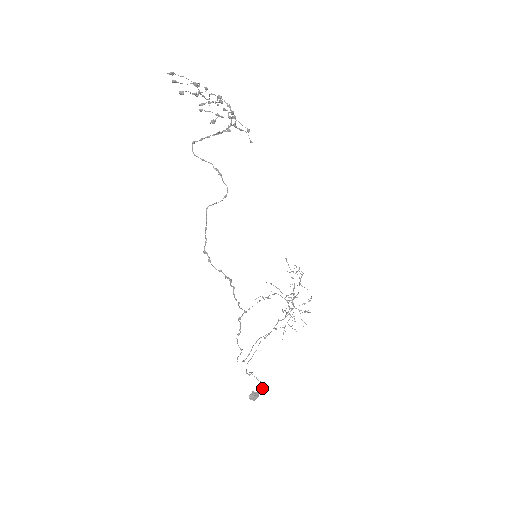
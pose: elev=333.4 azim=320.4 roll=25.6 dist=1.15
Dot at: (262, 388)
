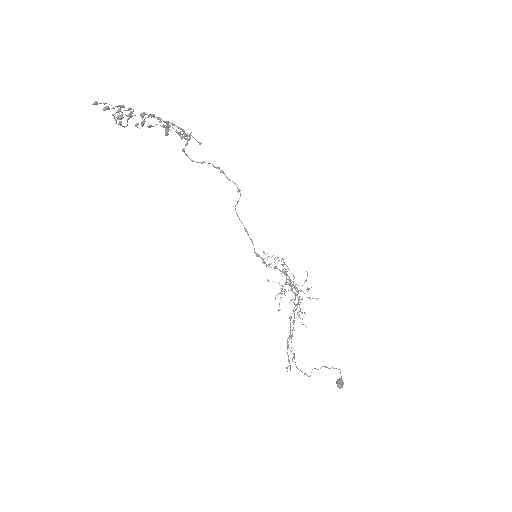
Dot at: (340, 372)
